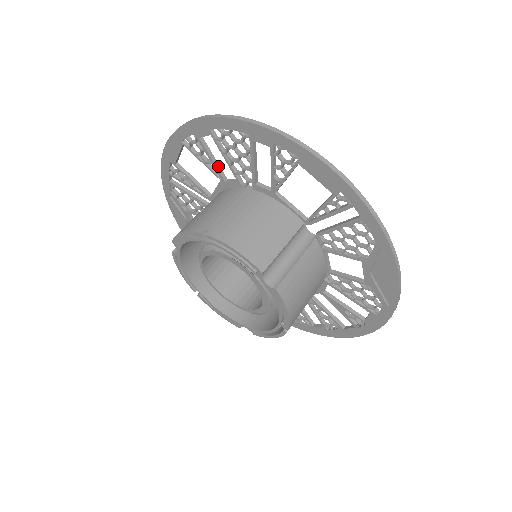
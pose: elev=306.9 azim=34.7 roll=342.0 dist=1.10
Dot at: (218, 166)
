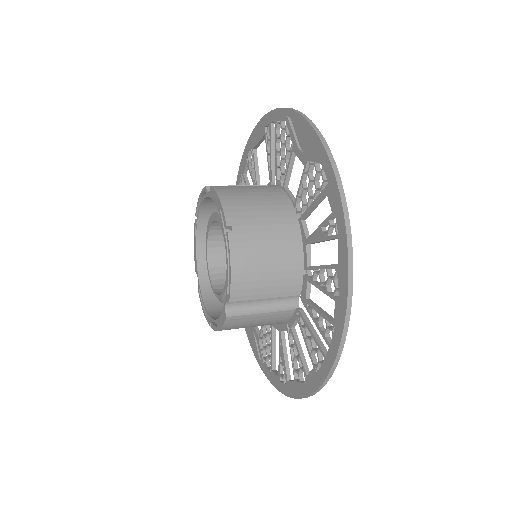
Dot at: occluded
